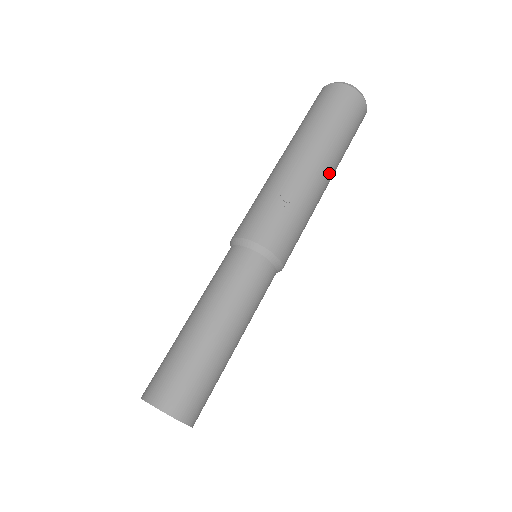
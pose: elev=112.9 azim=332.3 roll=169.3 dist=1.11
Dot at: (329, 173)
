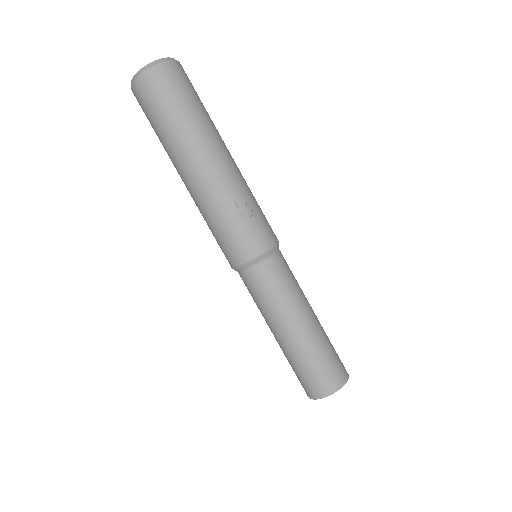
Dot at: (227, 149)
